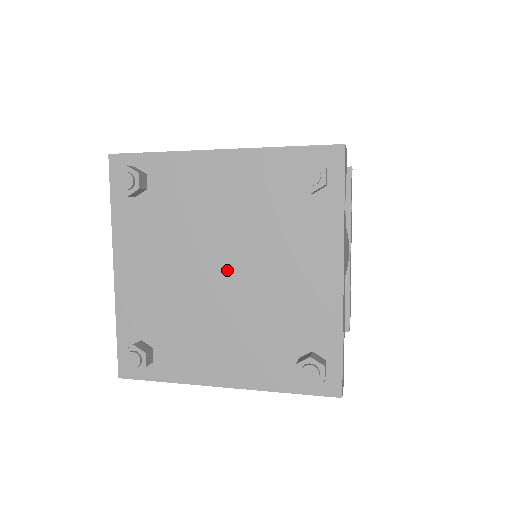
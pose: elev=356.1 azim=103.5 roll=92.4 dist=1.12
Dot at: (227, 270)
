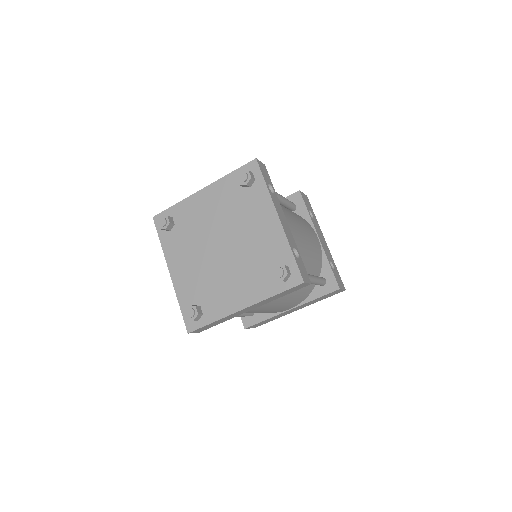
Dot at: (224, 244)
